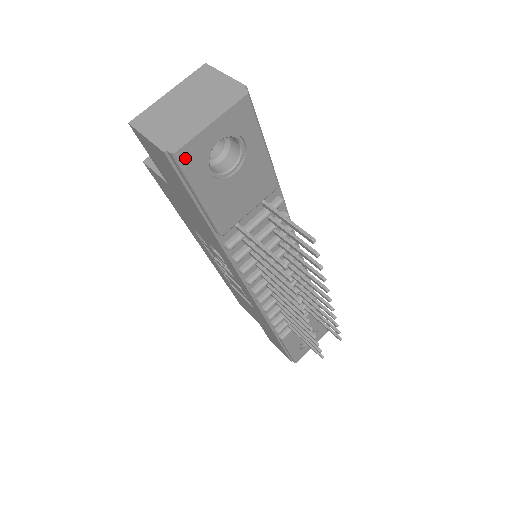
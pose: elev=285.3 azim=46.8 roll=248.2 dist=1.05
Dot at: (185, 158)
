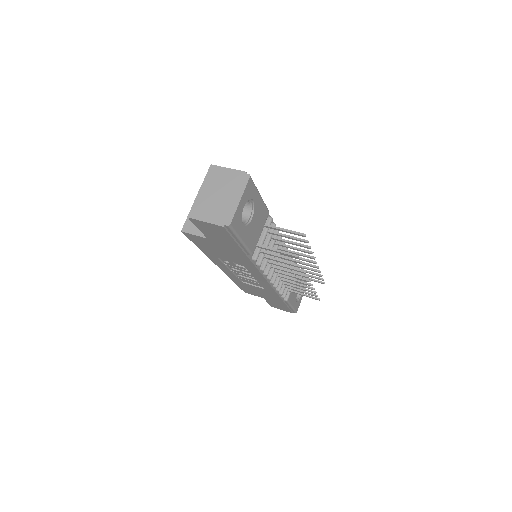
Dot at: (234, 225)
